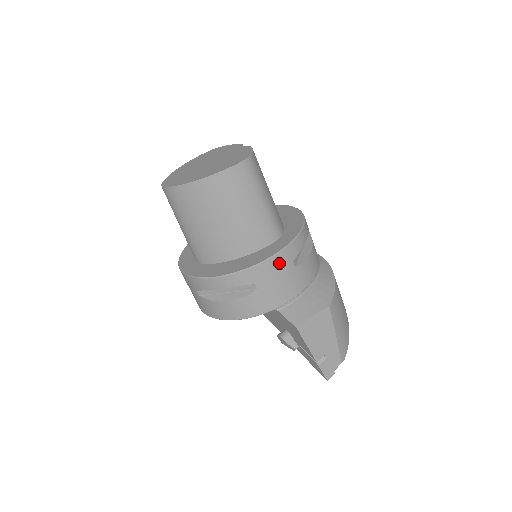
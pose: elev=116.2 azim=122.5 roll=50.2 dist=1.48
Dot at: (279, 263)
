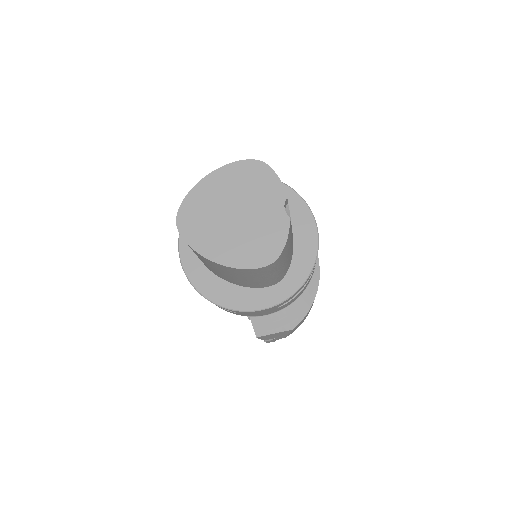
Dot at: (263, 311)
